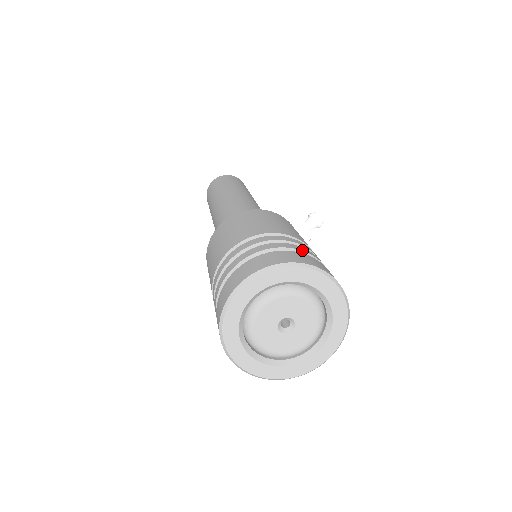
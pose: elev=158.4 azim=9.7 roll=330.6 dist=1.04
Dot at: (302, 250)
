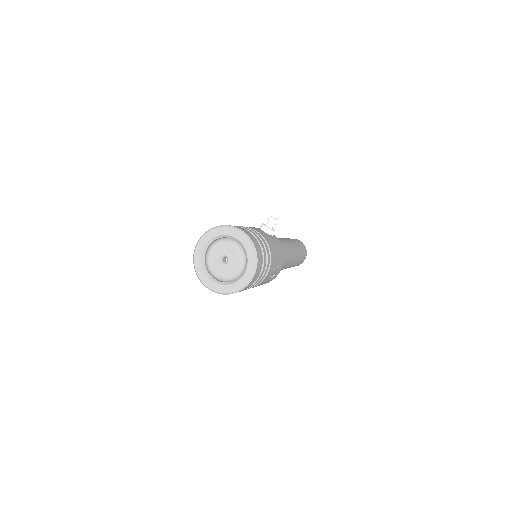
Dot at: occluded
